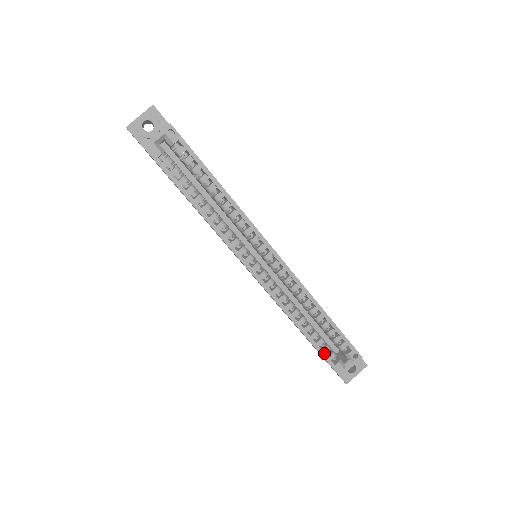
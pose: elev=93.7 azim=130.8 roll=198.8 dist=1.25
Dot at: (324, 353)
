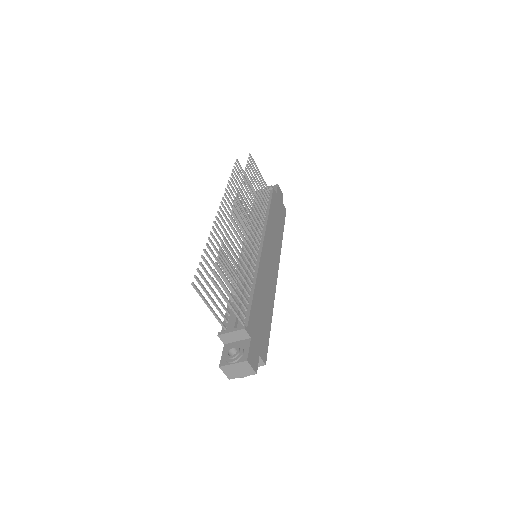
Dot at: occluded
